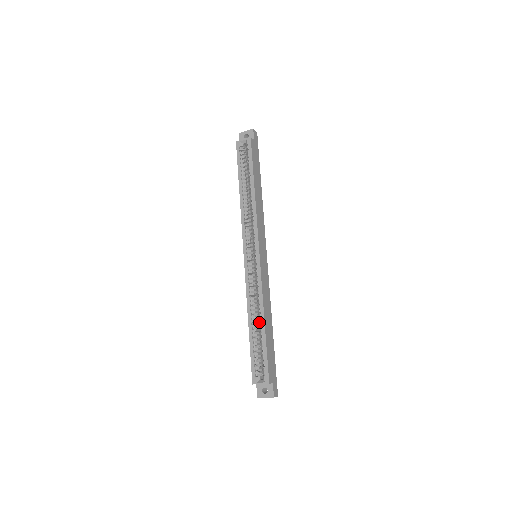
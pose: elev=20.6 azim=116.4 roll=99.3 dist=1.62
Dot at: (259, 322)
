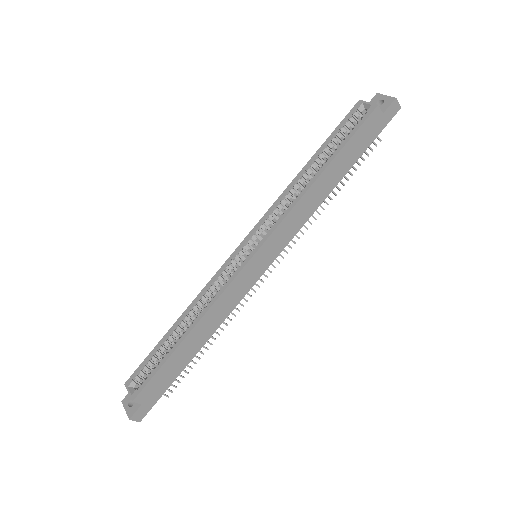
Dot at: occluded
